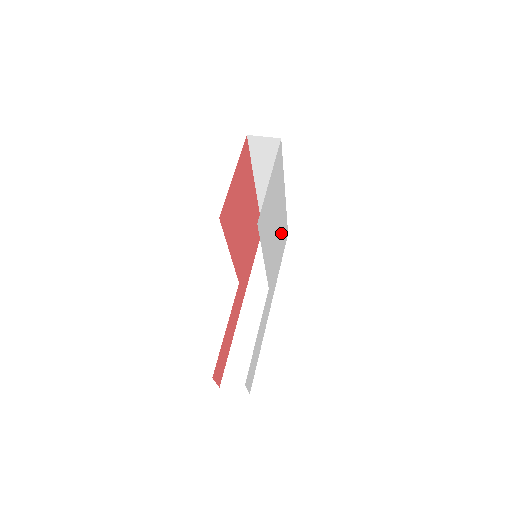
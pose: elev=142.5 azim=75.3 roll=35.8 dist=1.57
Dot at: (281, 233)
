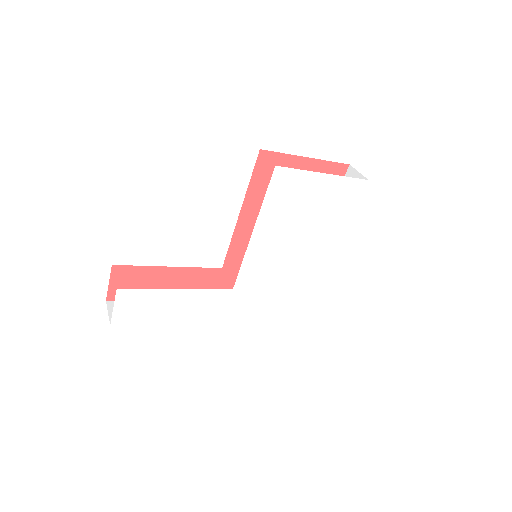
Dot at: (296, 285)
